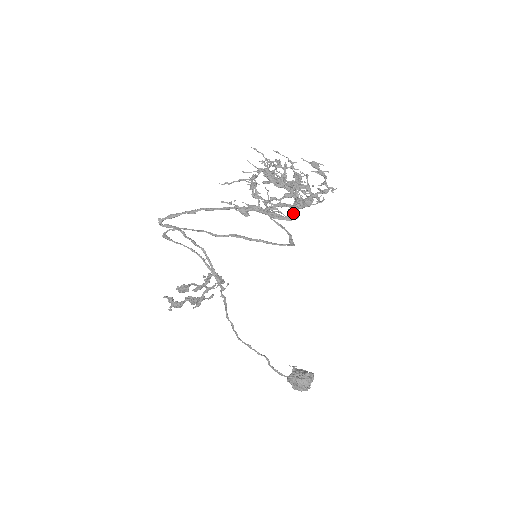
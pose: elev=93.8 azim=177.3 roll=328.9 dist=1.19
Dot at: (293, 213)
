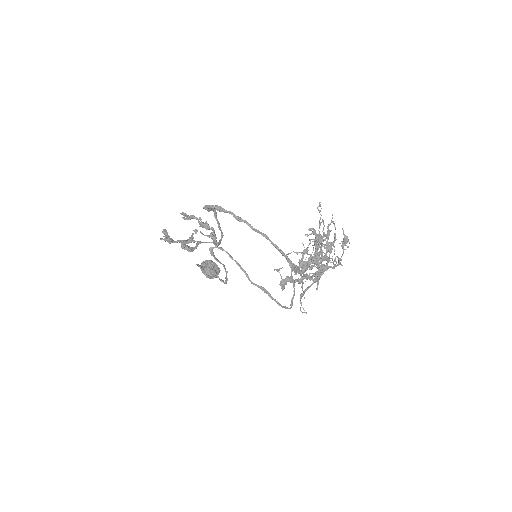
Dot at: (306, 269)
